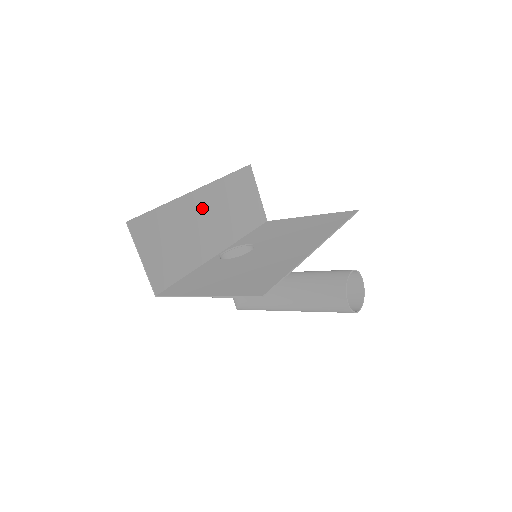
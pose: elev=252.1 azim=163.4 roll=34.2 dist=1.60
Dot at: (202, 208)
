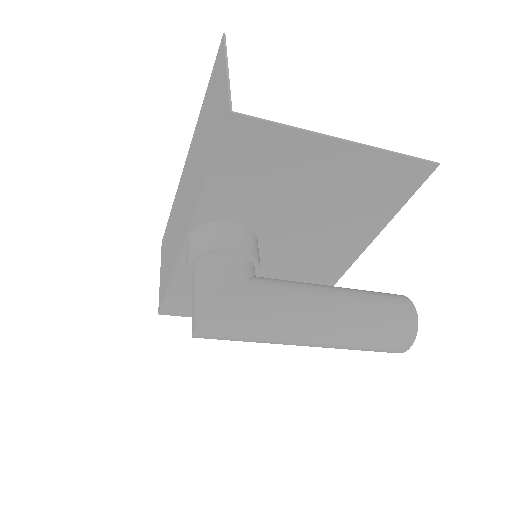
Dot at: occluded
